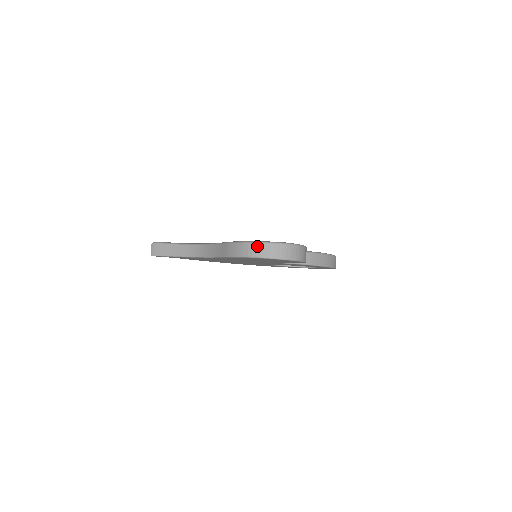
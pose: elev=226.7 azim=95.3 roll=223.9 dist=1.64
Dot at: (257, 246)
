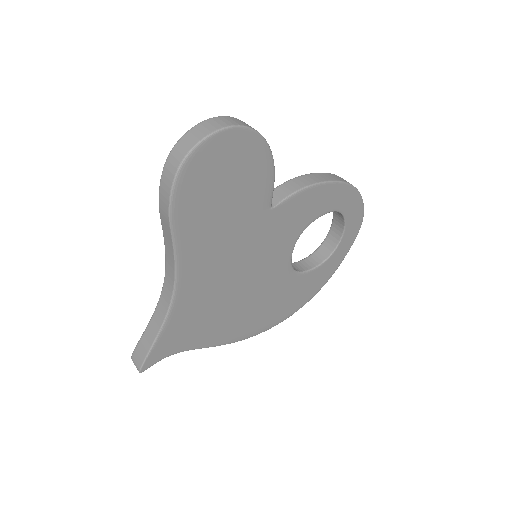
Dot at: (173, 154)
